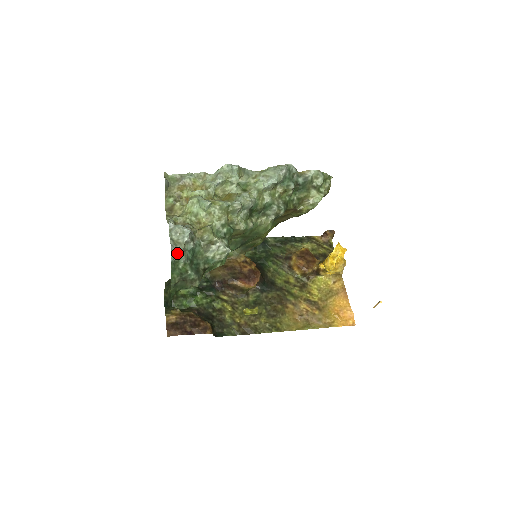
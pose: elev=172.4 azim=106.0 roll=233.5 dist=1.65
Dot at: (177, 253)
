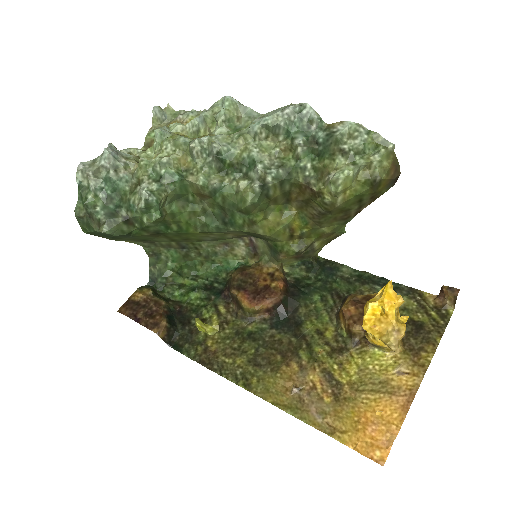
Dot at: (86, 175)
